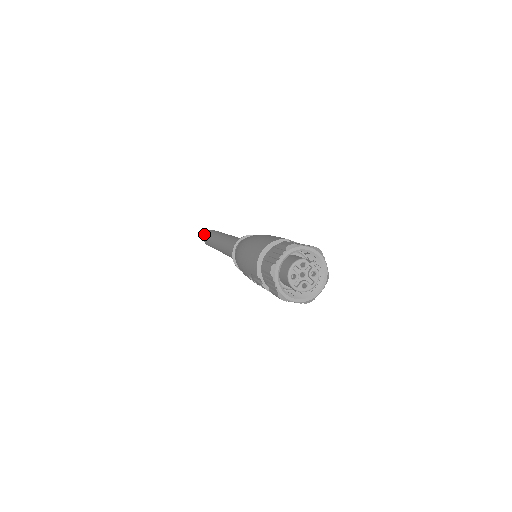
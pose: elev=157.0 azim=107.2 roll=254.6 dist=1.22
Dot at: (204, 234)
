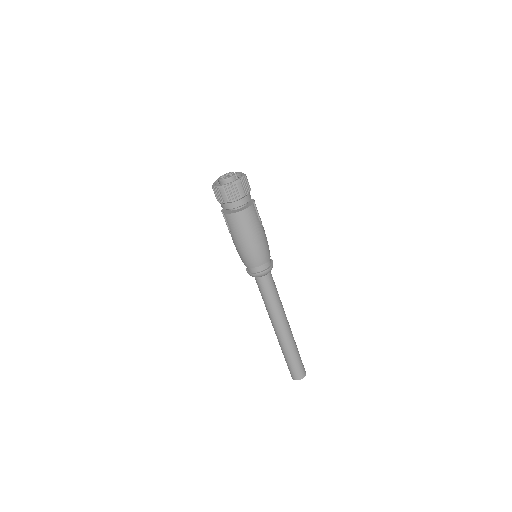
Dot at: occluded
